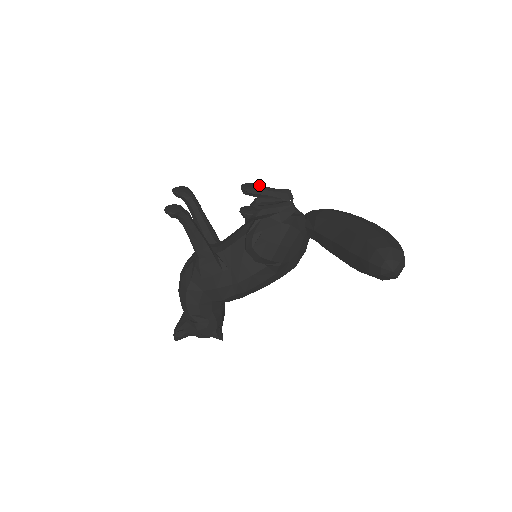
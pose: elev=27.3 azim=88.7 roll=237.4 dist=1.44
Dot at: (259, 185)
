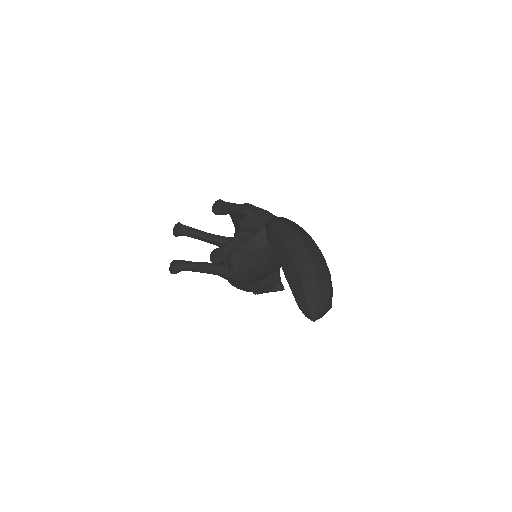
Dot at: (224, 202)
